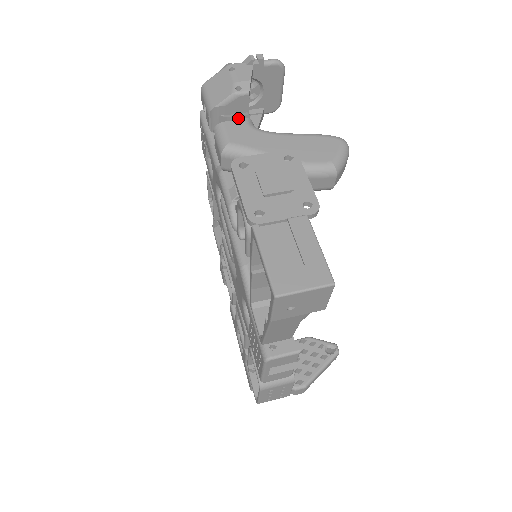
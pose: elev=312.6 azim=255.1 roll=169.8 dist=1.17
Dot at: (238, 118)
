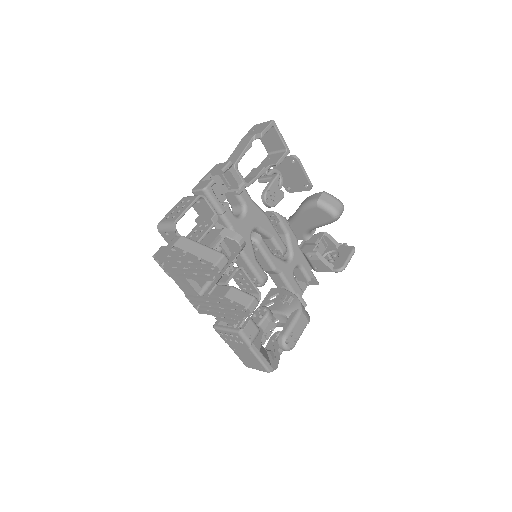
Dot at: (313, 238)
